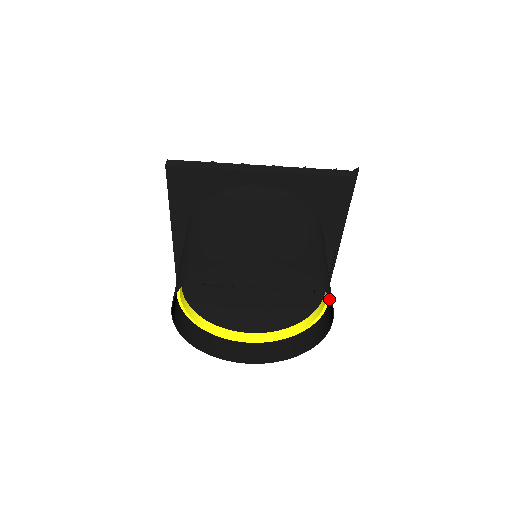
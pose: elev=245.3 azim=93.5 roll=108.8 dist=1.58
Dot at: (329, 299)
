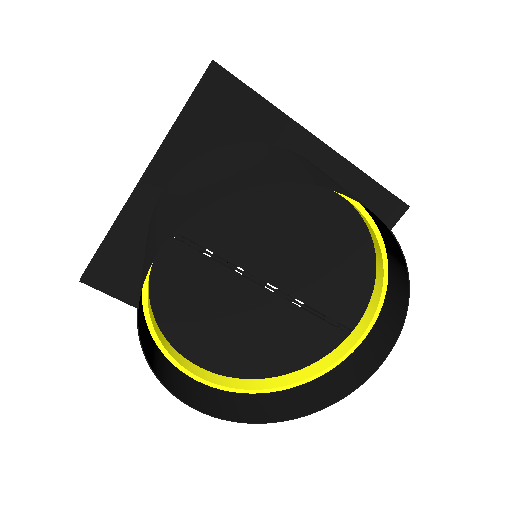
Dot at: (362, 340)
